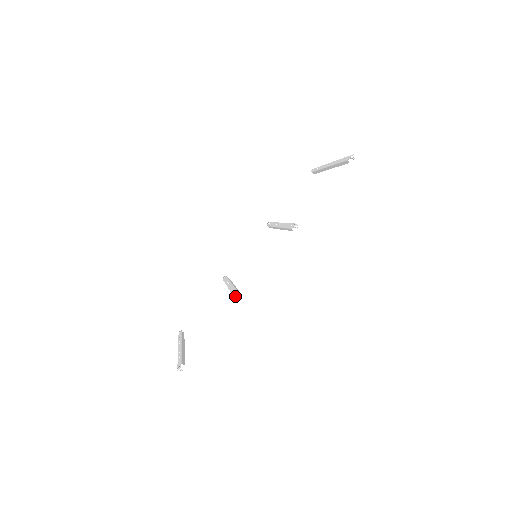
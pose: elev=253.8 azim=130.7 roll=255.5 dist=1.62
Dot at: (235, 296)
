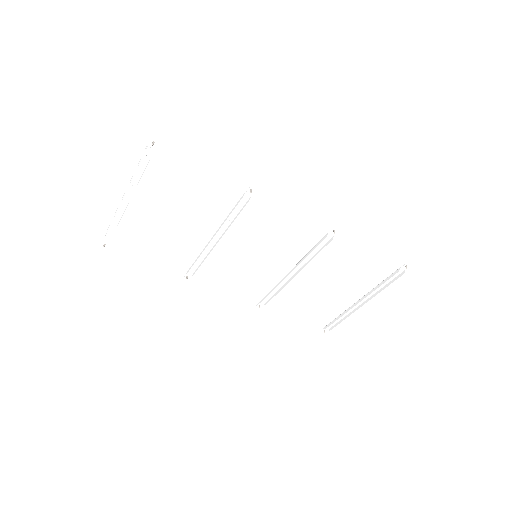
Dot at: (245, 194)
